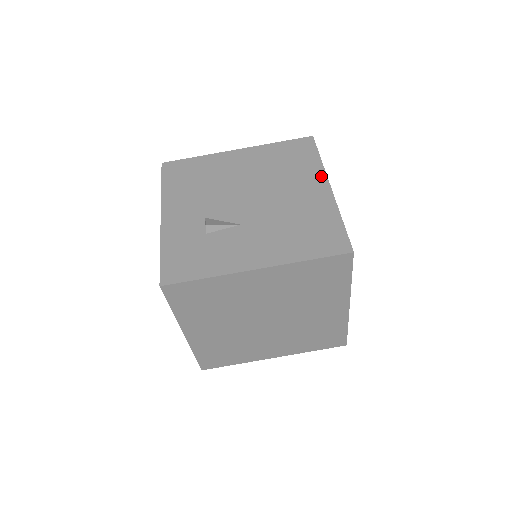
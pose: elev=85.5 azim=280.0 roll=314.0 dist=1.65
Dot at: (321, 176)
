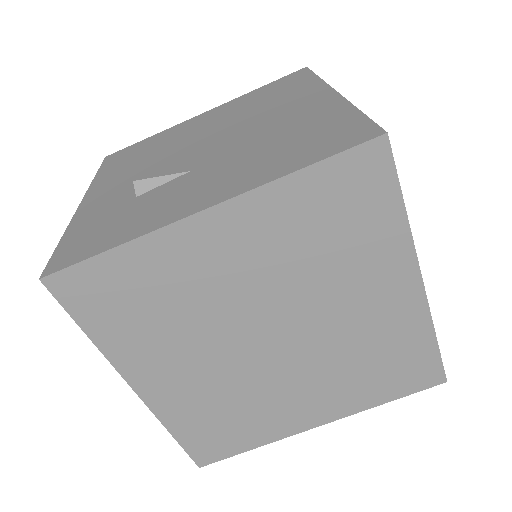
Dot at: (319, 88)
